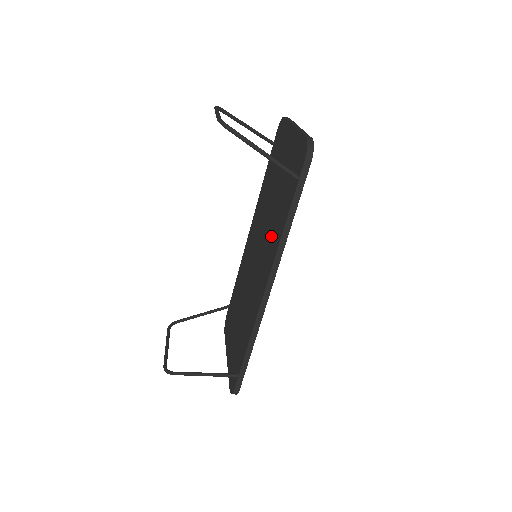
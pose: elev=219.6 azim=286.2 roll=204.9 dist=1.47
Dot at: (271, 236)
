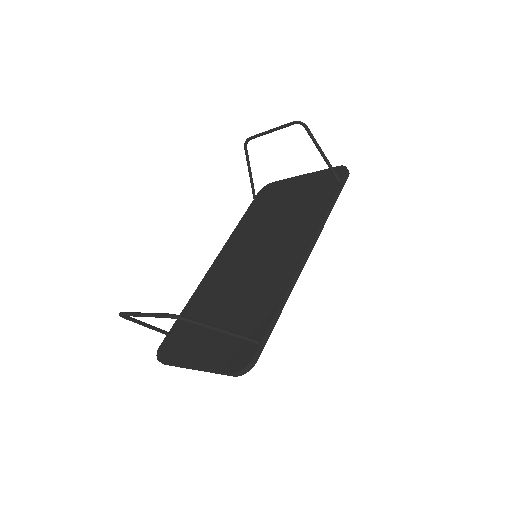
Dot at: (296, 226)
